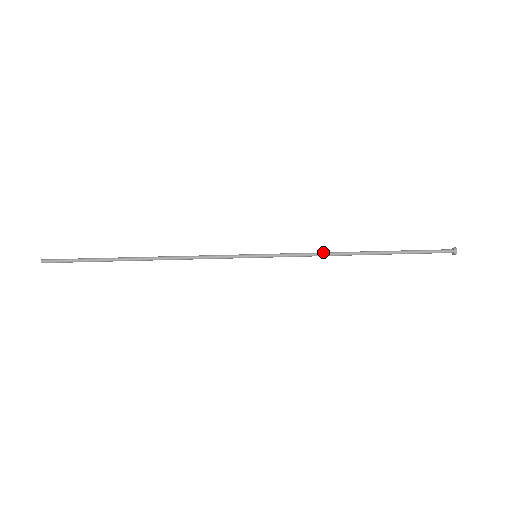
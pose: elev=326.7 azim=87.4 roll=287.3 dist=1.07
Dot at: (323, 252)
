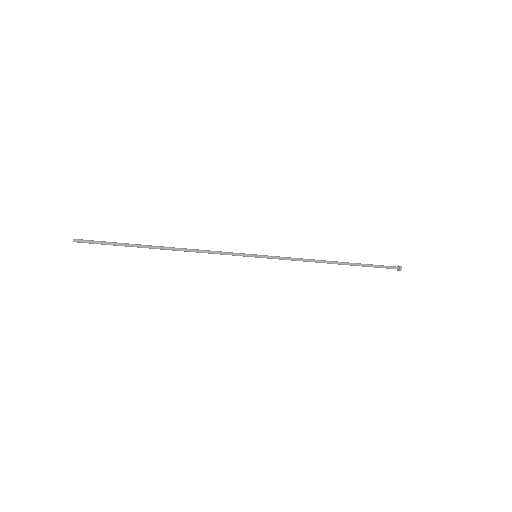
Dot at: occluded
